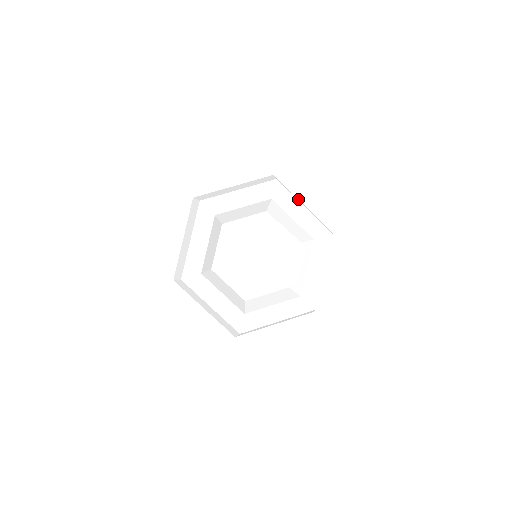
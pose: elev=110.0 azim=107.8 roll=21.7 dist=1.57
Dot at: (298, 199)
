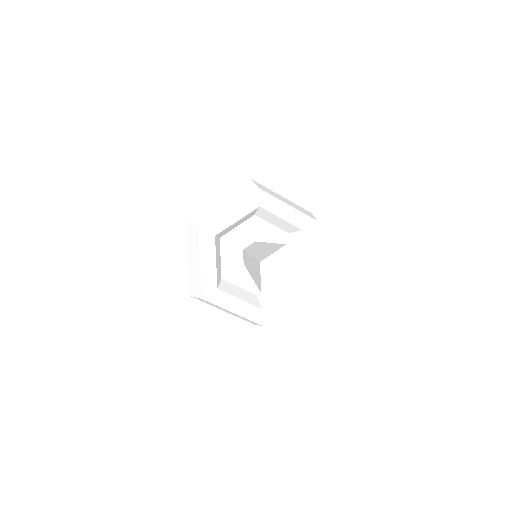
Dot at: occluded
